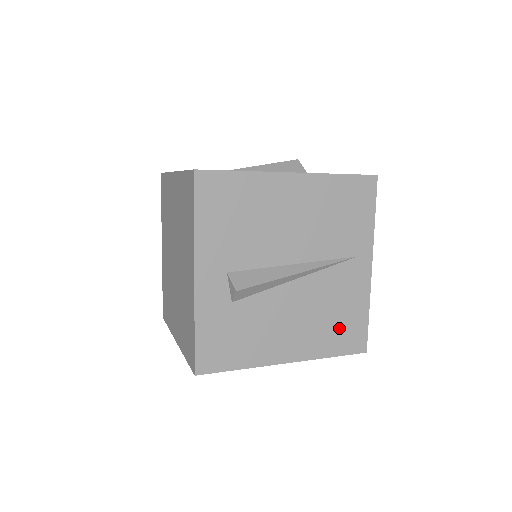
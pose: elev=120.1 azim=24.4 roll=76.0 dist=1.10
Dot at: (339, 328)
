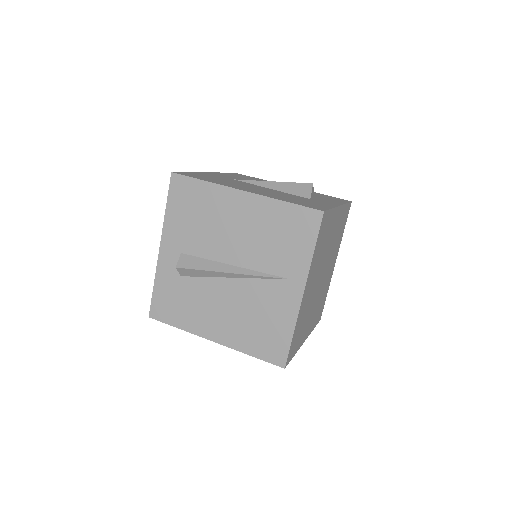
Dot at: (262, 334)
